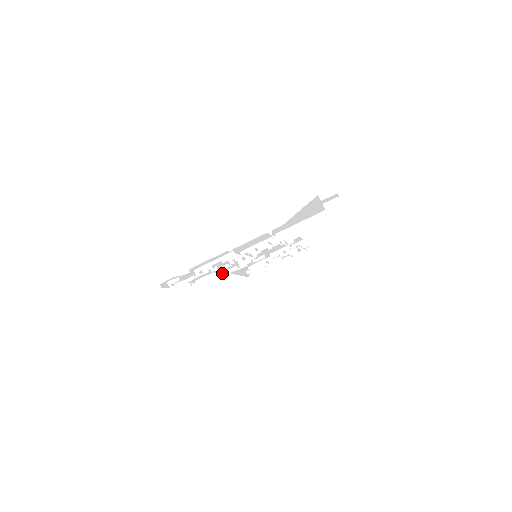
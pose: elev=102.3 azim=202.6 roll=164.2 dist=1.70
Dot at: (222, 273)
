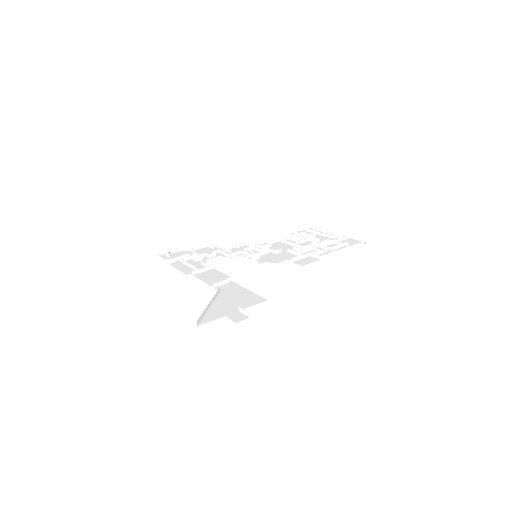
Dot at: (238, 244)
